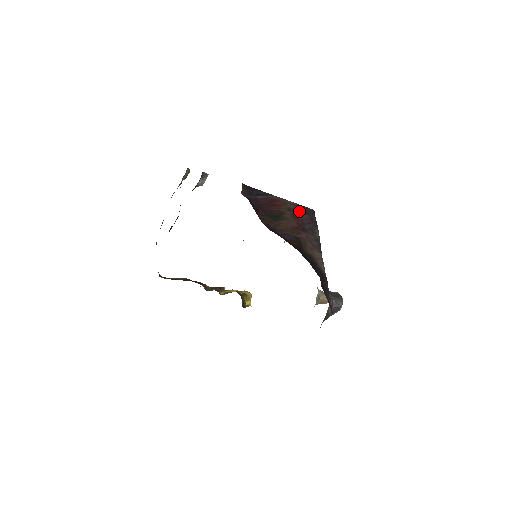
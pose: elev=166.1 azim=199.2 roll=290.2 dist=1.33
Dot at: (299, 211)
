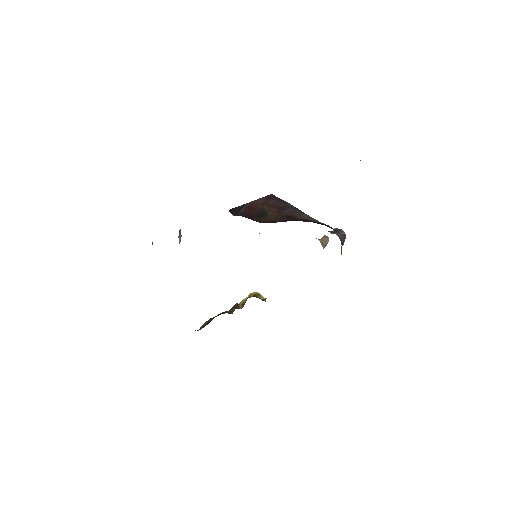
Dot at: (268, 201)
